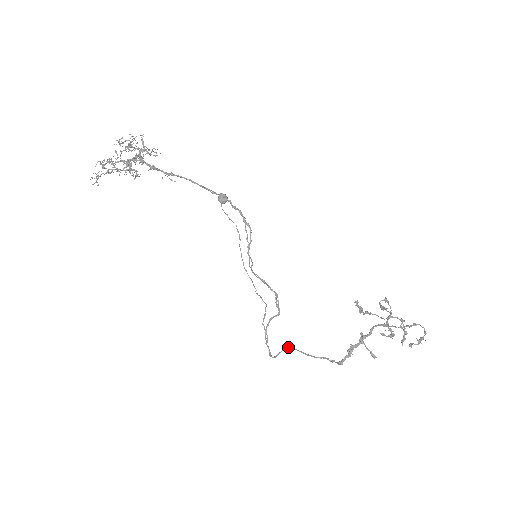
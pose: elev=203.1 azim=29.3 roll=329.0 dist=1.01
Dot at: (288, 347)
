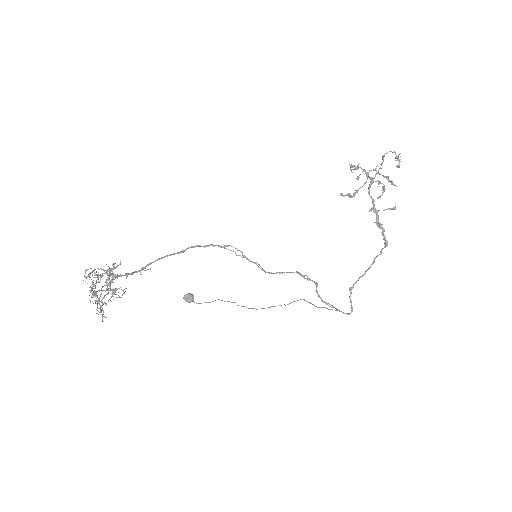
Dot at: (349, 289)
